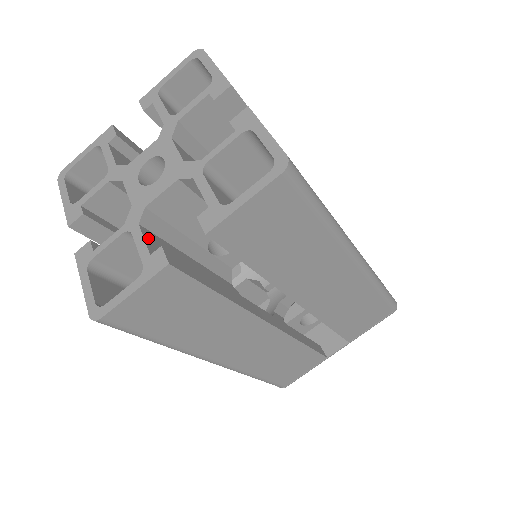
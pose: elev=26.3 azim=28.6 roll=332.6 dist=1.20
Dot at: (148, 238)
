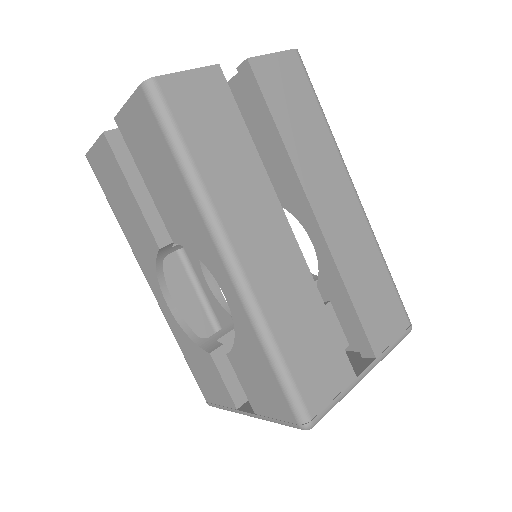
Dot at: occluded
